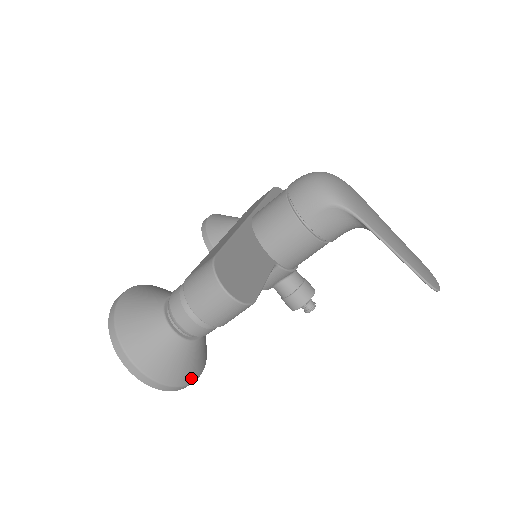
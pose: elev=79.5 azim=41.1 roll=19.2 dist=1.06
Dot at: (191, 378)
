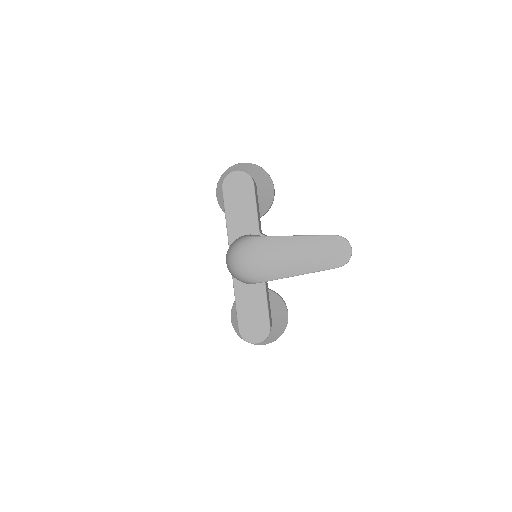
Dot at: (285, 325)
